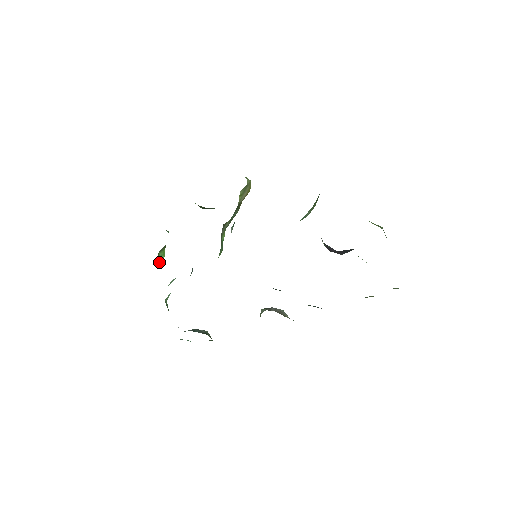
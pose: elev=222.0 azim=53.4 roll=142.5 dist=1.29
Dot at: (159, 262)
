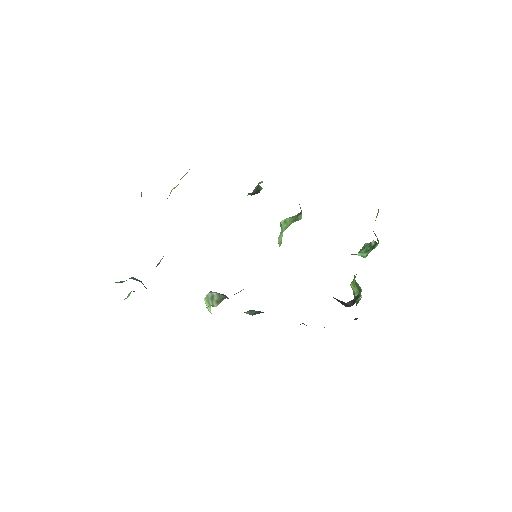
Dot at: occluded
